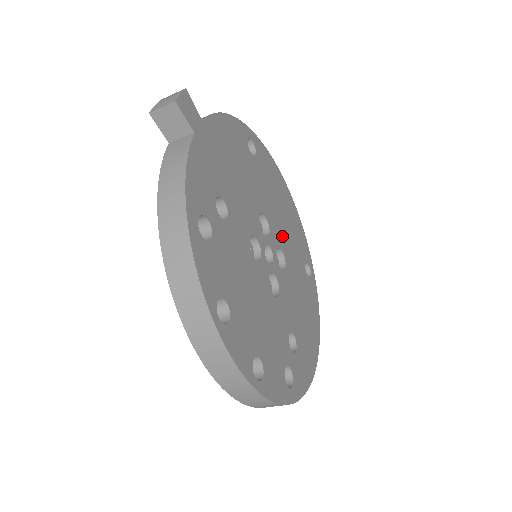
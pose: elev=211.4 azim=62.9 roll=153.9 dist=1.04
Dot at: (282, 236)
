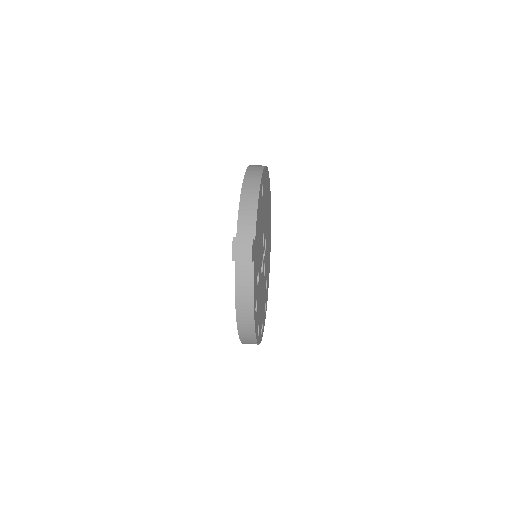
Dot at: (266, 224)
